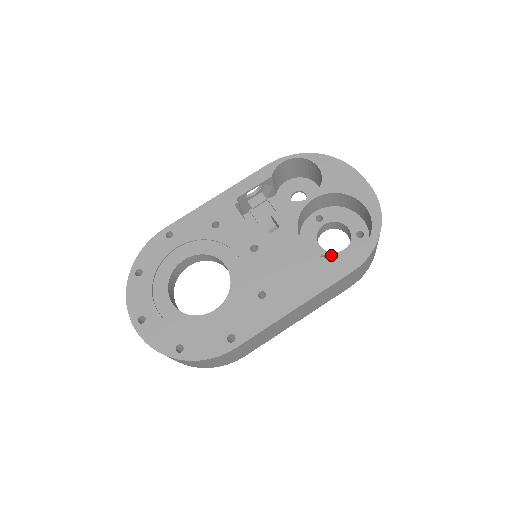
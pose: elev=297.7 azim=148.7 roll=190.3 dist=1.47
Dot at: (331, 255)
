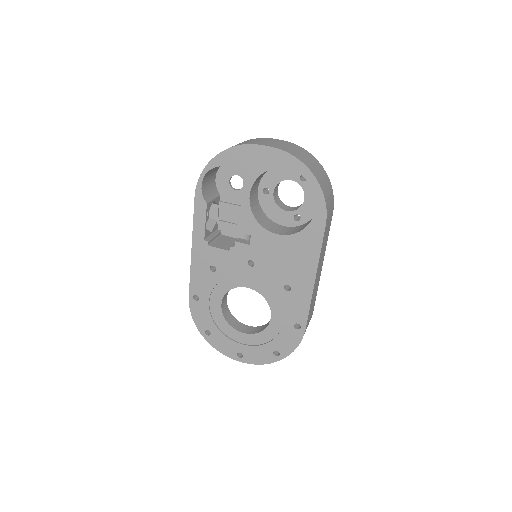
Dot at: (300, 211)
